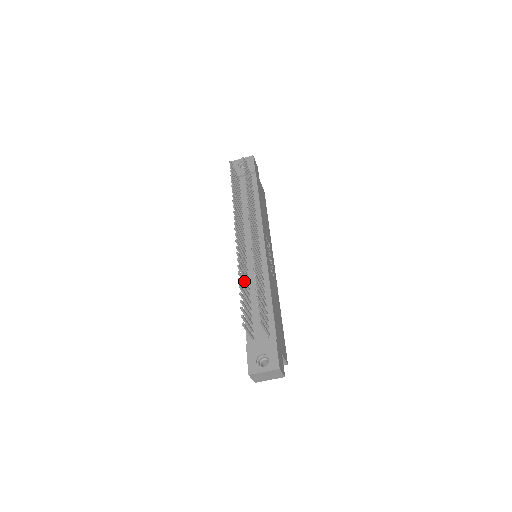
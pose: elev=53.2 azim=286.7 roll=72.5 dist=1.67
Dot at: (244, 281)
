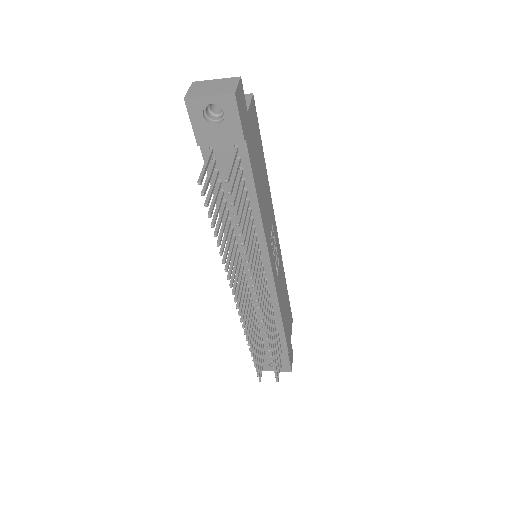
Dot at: (252, 329)
